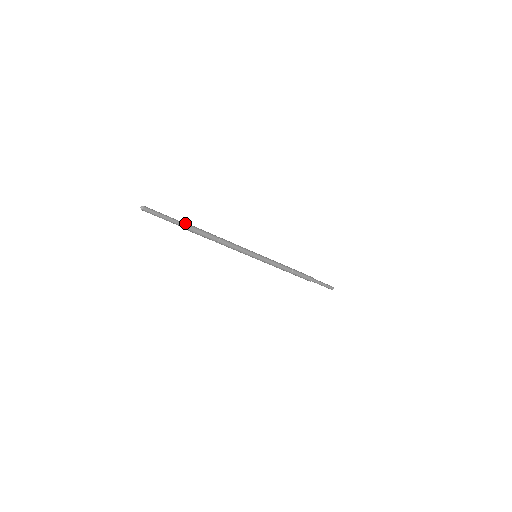
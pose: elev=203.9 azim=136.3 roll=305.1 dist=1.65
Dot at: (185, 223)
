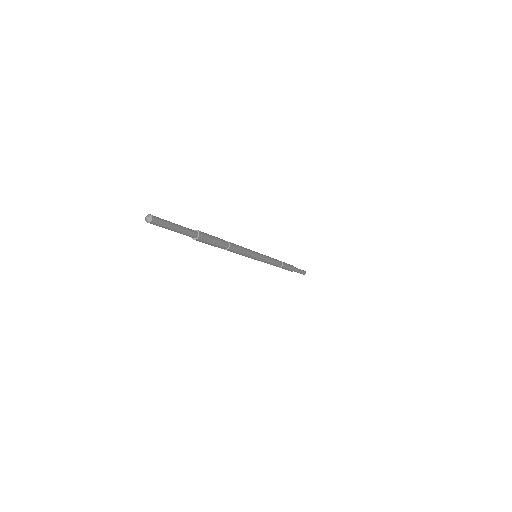
Dot at: (196, 231)
